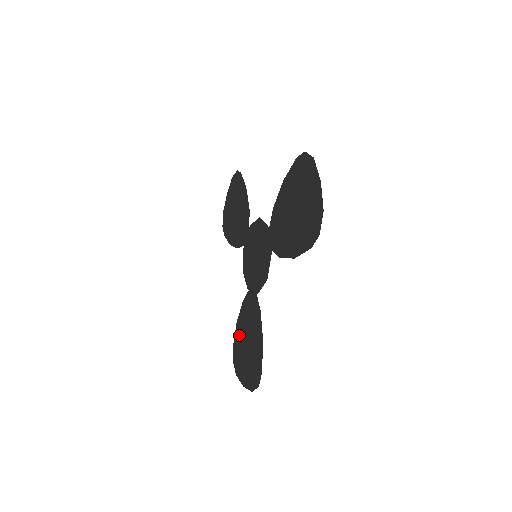
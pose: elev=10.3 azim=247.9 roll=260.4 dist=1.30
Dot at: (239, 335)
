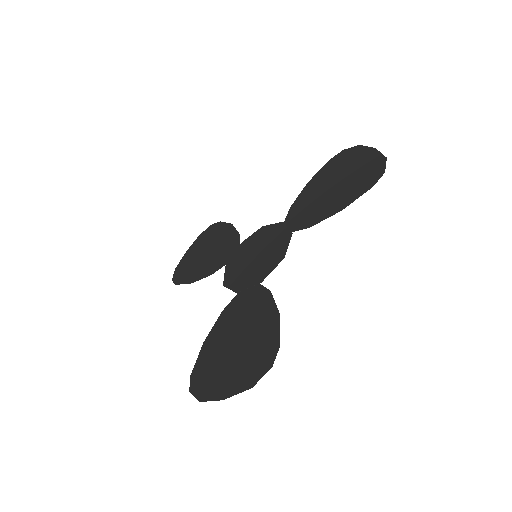
Dot at: (212, 349)
